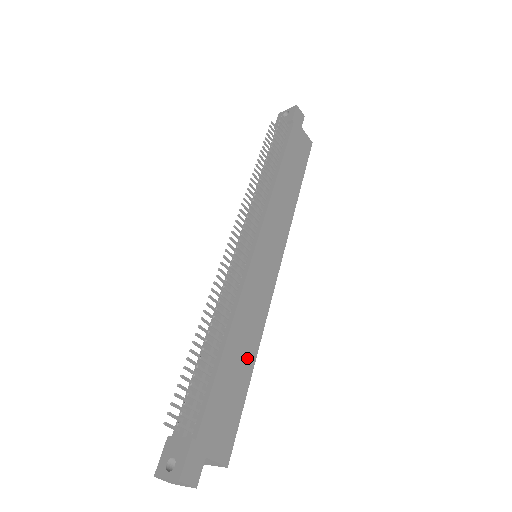
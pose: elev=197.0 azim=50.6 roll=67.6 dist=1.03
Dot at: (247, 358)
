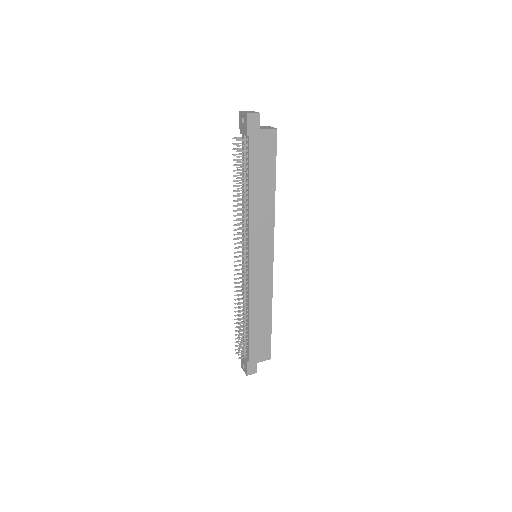
Dot at: (266, 317)
